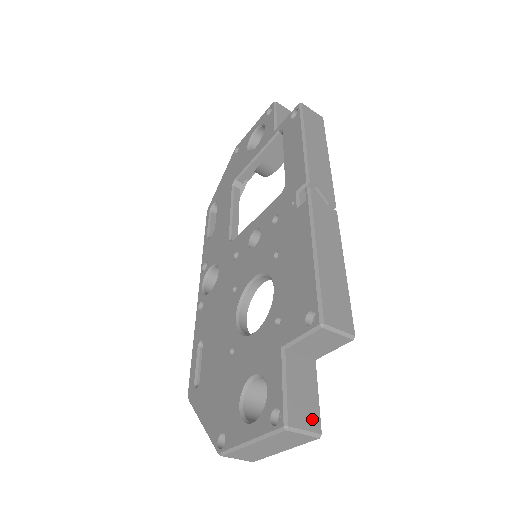
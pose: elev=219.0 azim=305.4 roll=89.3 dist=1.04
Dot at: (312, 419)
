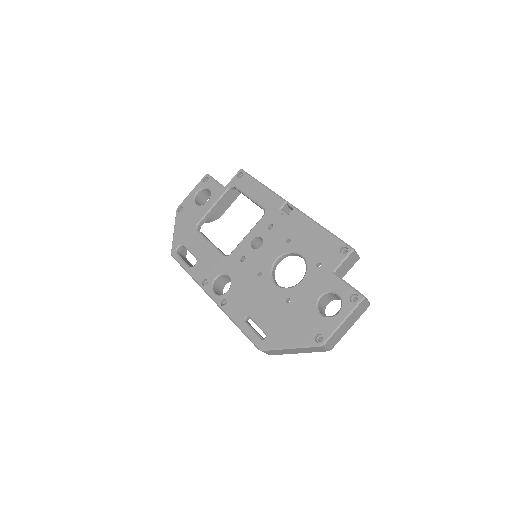
Dot at: occluded
